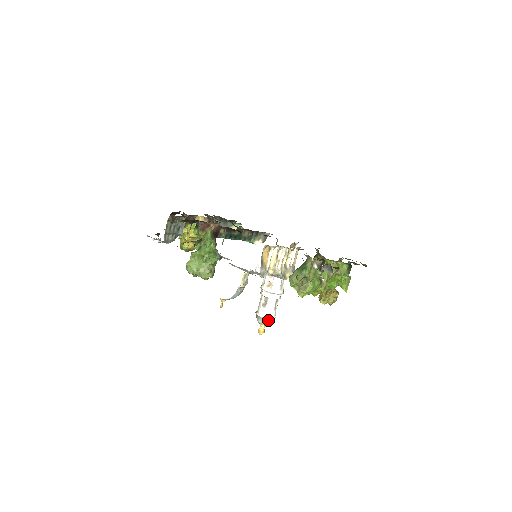
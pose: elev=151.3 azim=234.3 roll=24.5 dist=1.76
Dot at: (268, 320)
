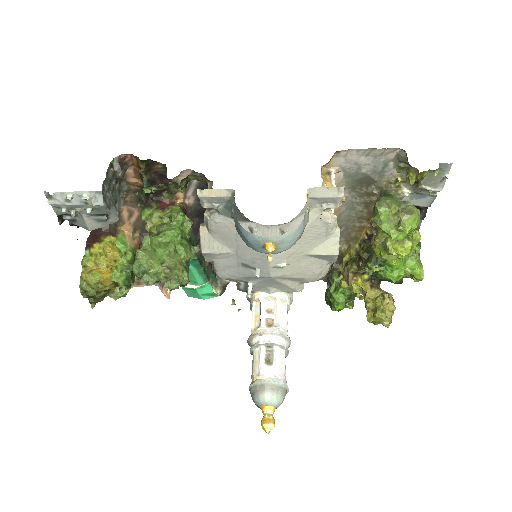
Dot at: (282, 389)
